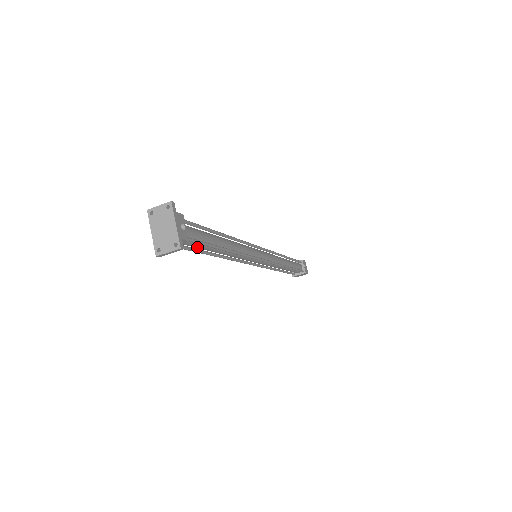
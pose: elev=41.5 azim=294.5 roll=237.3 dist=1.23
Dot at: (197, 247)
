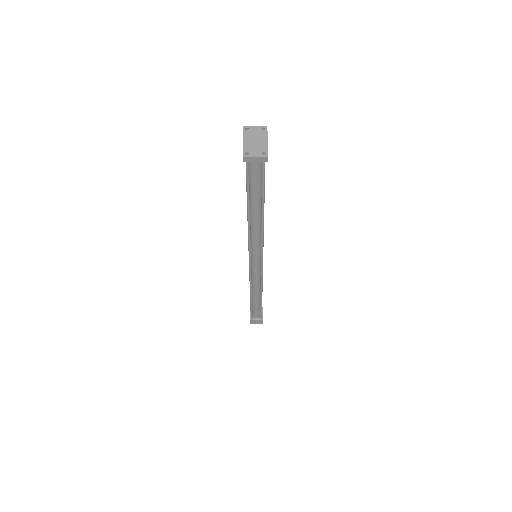
Dot at: (254, 186)
